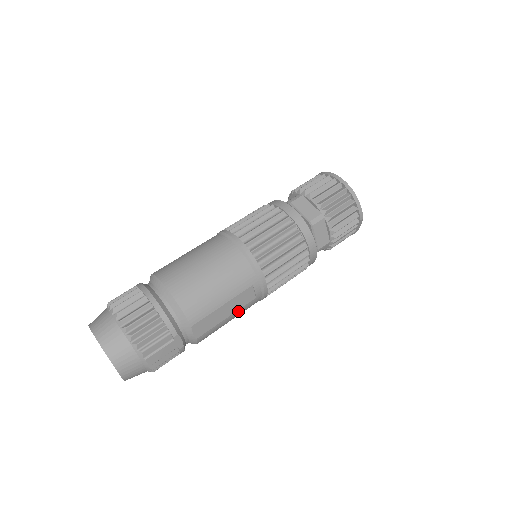
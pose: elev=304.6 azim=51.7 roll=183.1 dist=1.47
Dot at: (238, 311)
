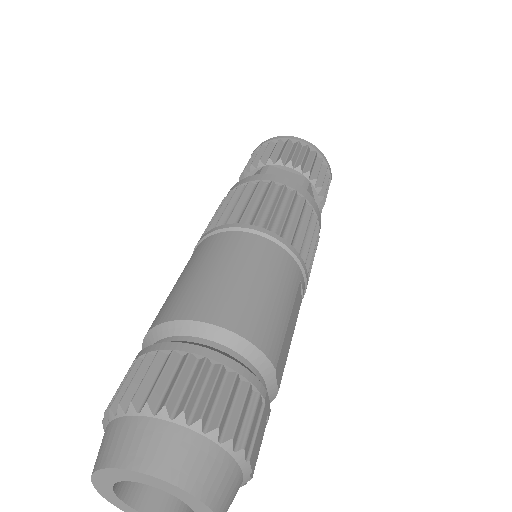
Dot at: (294, 328)
